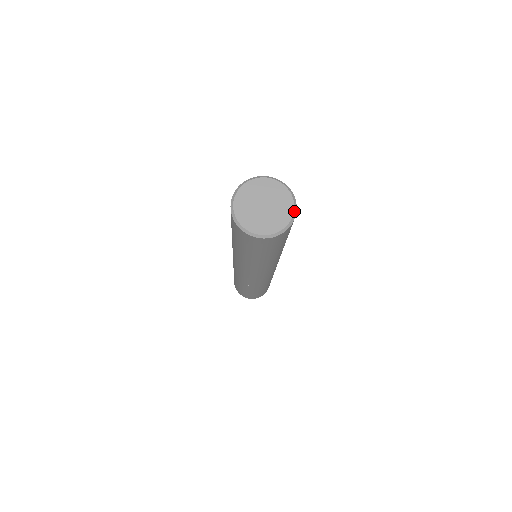
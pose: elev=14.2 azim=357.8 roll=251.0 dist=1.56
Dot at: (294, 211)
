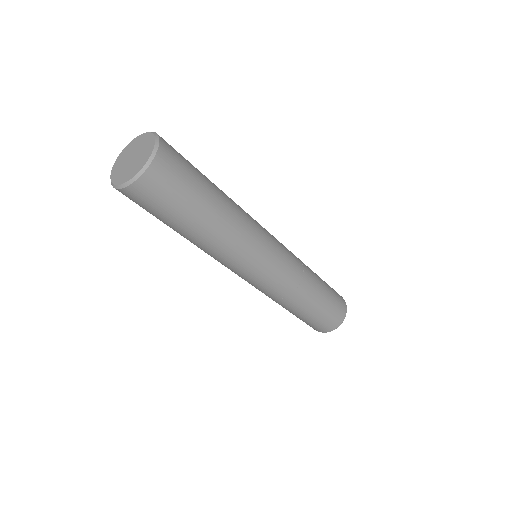
Dot at: (155, 139)
